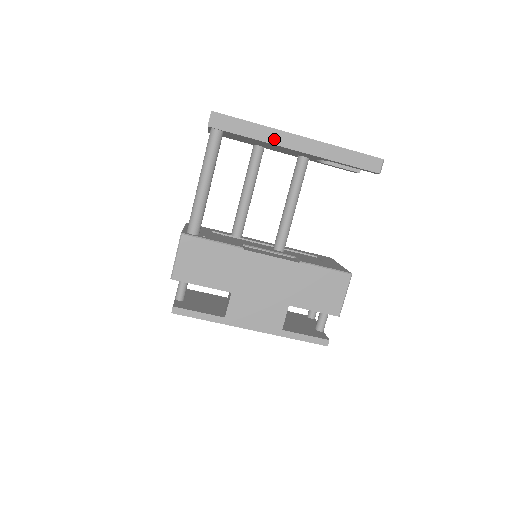
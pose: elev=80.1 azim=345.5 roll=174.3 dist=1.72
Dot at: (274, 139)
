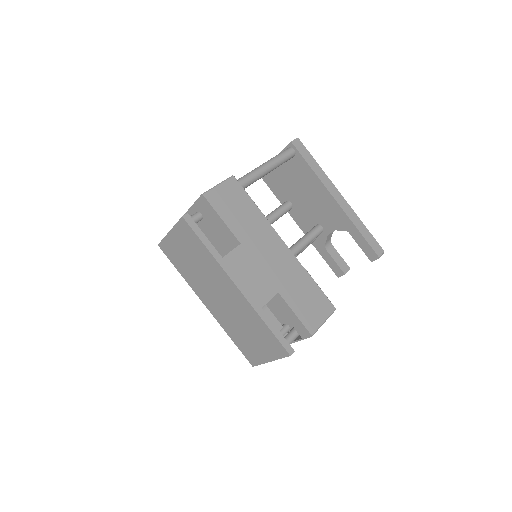
Dot at: (326, 182)
